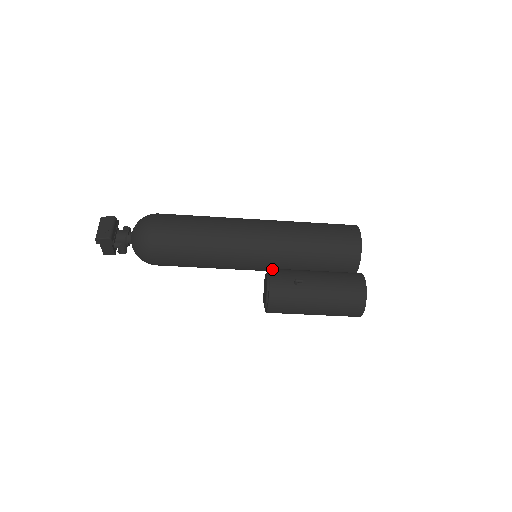
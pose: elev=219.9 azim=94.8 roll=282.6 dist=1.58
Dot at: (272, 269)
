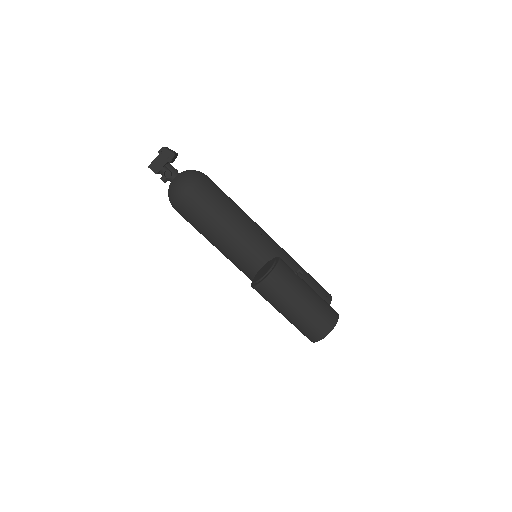
Dot at: occluded
